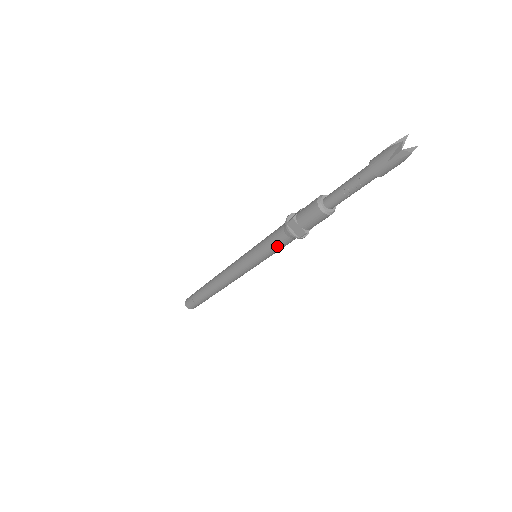
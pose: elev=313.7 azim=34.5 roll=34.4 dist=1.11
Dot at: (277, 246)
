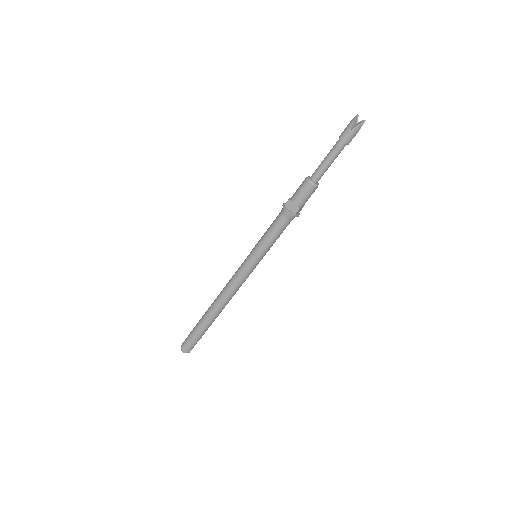
Dot at: (276, 232)
